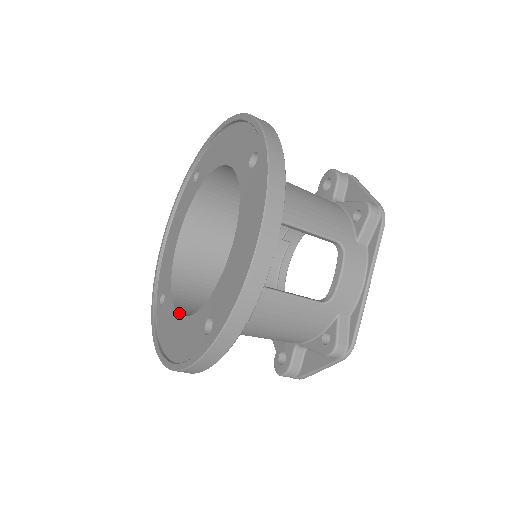
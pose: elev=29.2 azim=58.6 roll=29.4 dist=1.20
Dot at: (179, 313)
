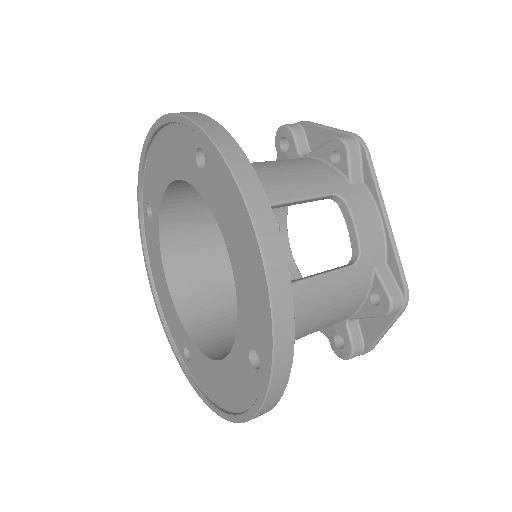
Dot at: (213, 359)
